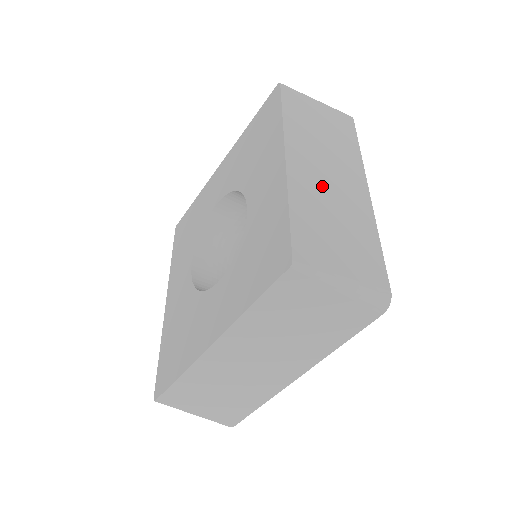
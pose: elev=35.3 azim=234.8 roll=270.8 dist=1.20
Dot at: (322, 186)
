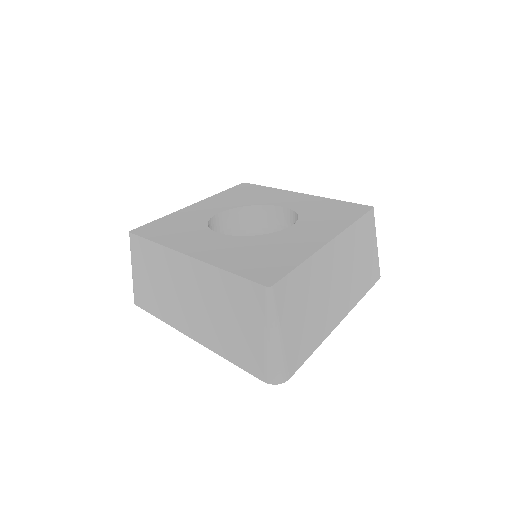
Dot at: occluded
